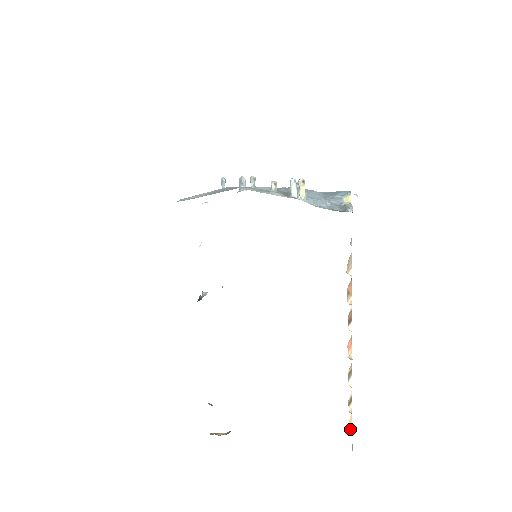
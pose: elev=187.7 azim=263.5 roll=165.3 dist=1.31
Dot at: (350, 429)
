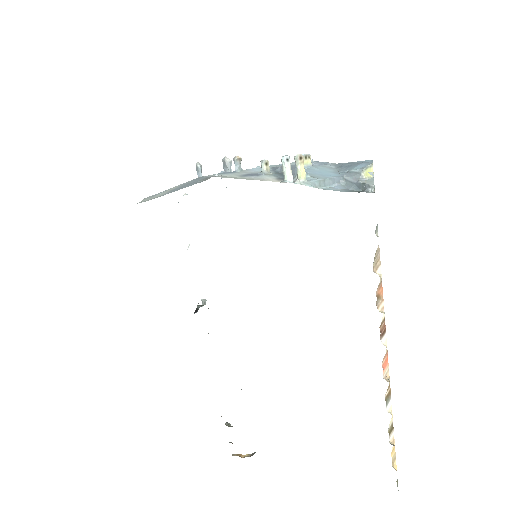
Dot at: (393, 462)
